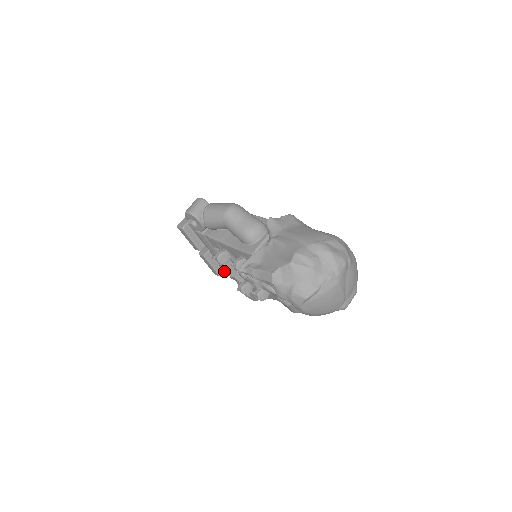
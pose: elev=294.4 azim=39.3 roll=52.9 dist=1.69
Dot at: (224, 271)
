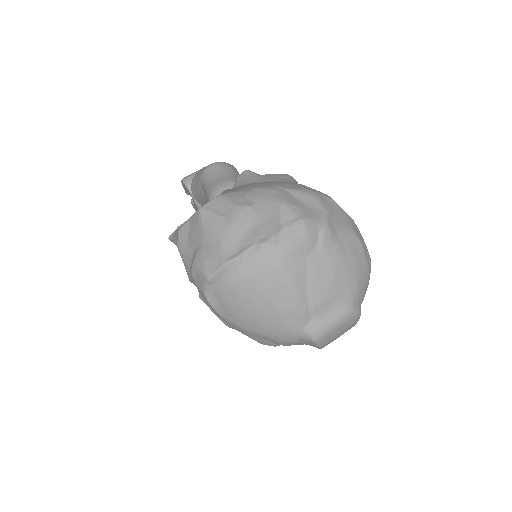
Dot at: occluded
